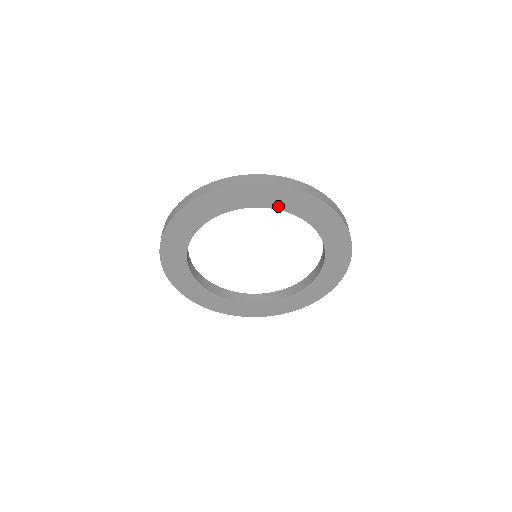
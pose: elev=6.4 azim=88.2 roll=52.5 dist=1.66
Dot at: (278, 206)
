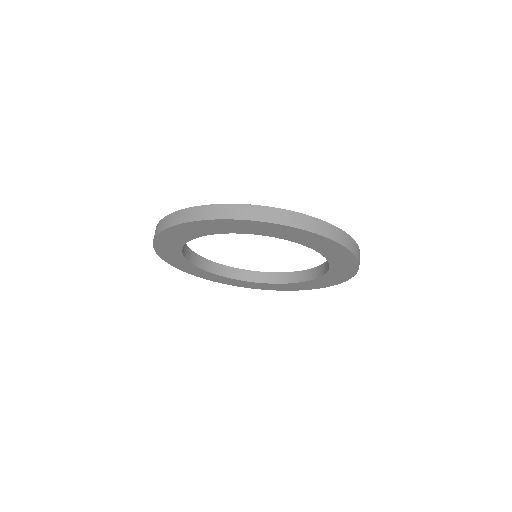
Dot at: (224, 231)
